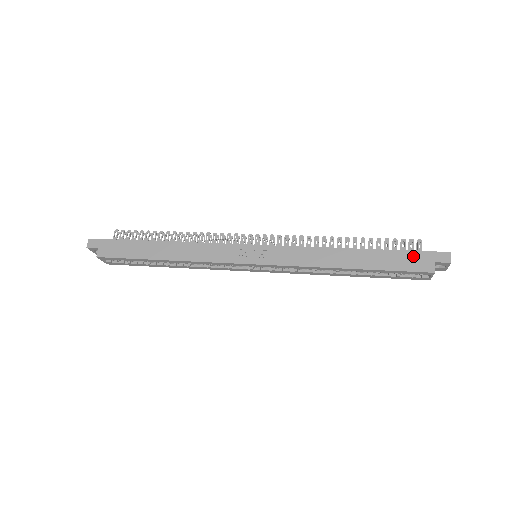
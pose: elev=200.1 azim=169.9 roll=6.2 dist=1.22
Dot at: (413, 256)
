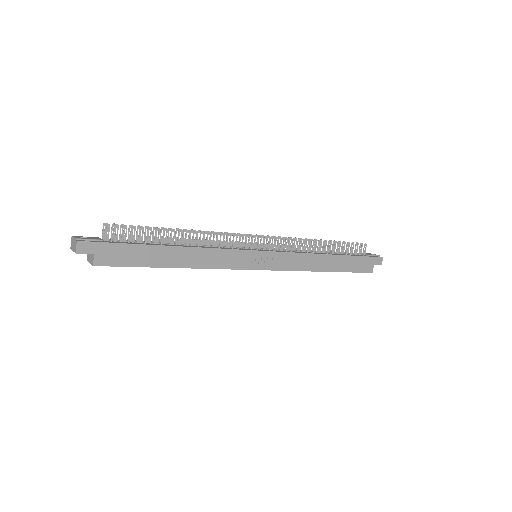
Dot at: (364, 261)
